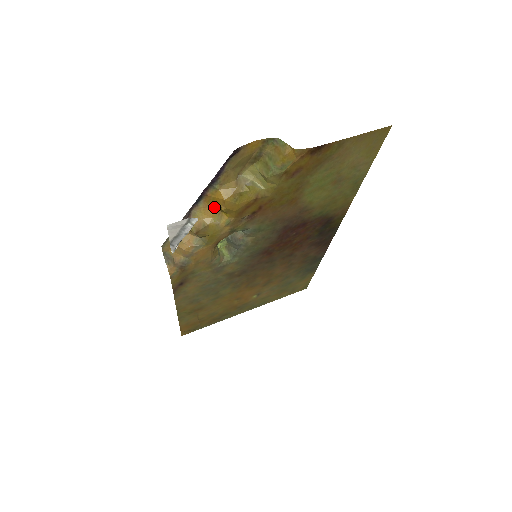
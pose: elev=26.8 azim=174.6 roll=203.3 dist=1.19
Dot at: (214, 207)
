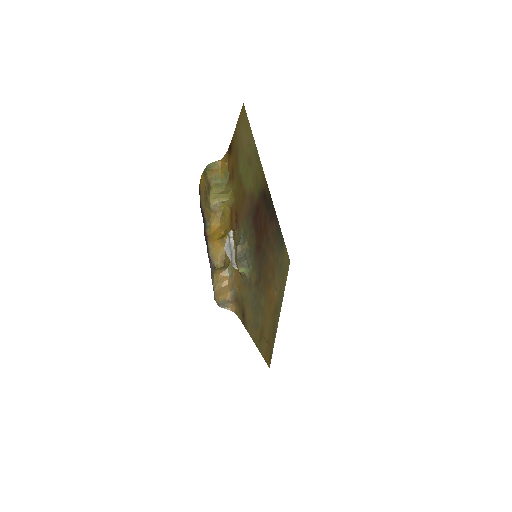
Dot at: (217, 240)
